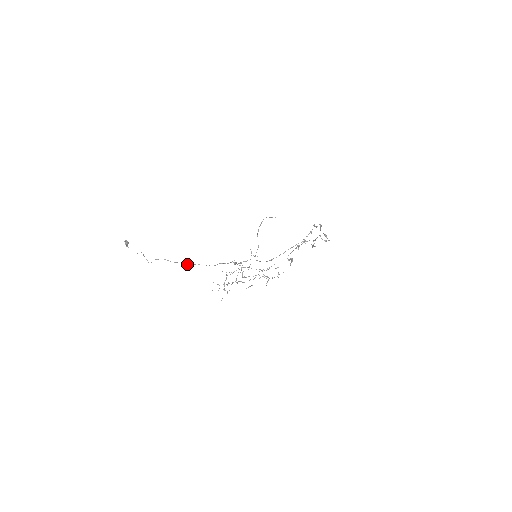
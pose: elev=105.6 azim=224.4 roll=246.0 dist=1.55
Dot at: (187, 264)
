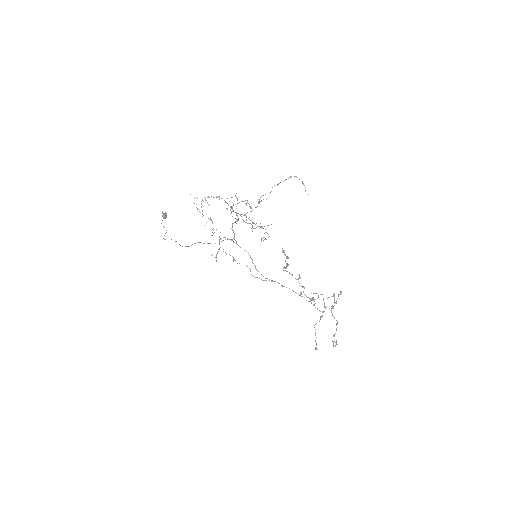
Dot at: occluded
